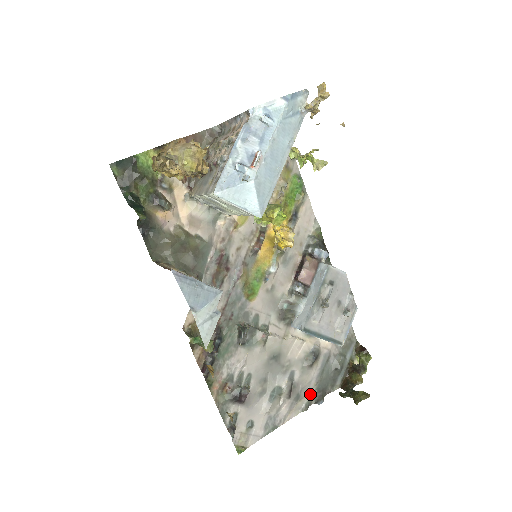
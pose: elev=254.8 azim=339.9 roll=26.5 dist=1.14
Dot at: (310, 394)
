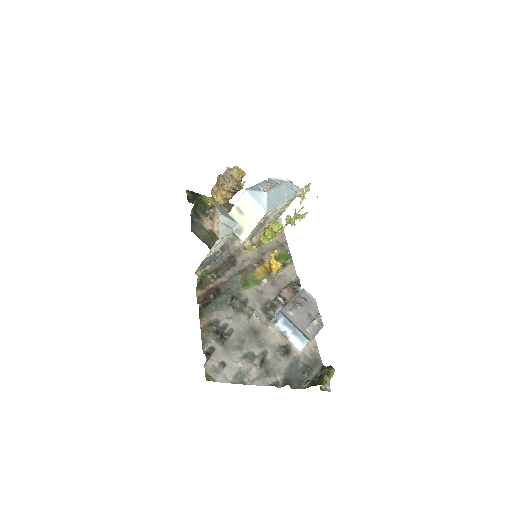
Dot at: (278, 379)
